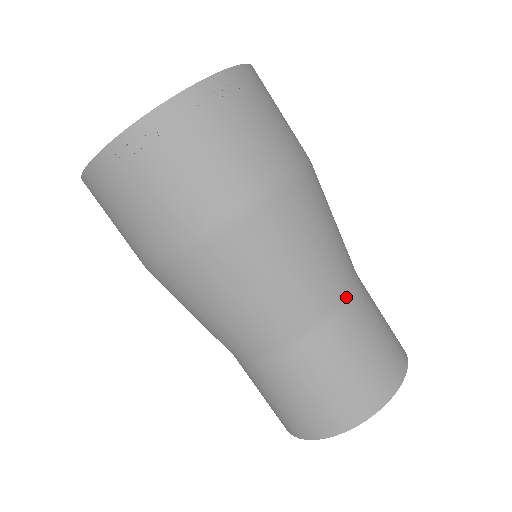
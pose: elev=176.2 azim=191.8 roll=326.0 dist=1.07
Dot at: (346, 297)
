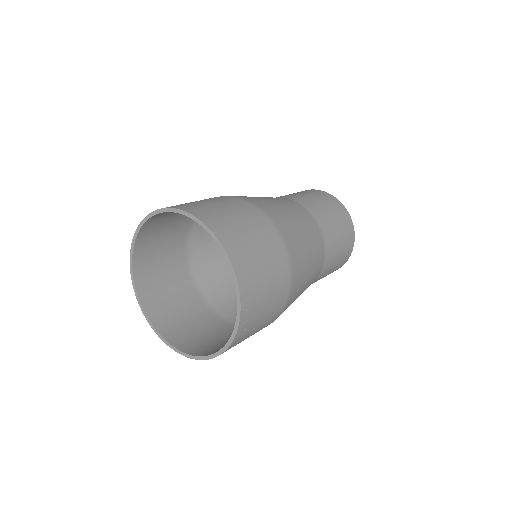
Dot at: (323, 242)
